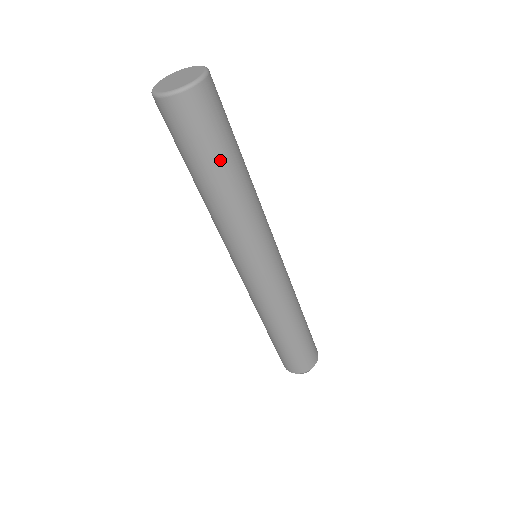
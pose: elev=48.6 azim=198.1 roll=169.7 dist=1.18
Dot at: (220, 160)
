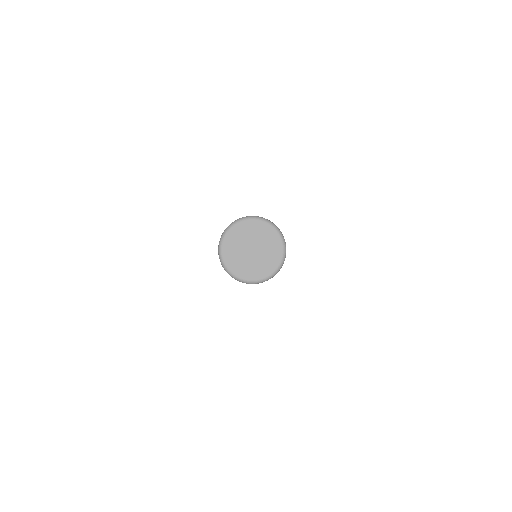
Dot at: occluded
